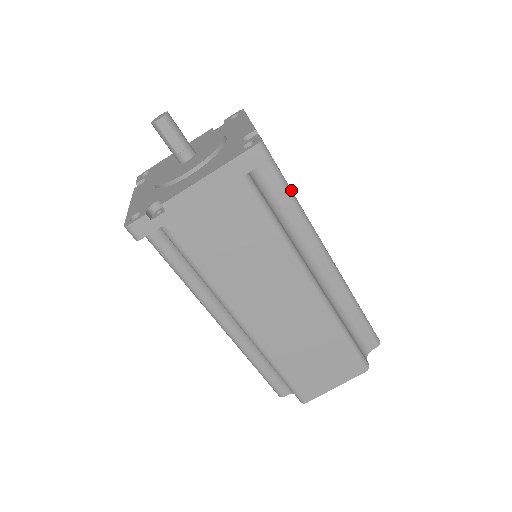
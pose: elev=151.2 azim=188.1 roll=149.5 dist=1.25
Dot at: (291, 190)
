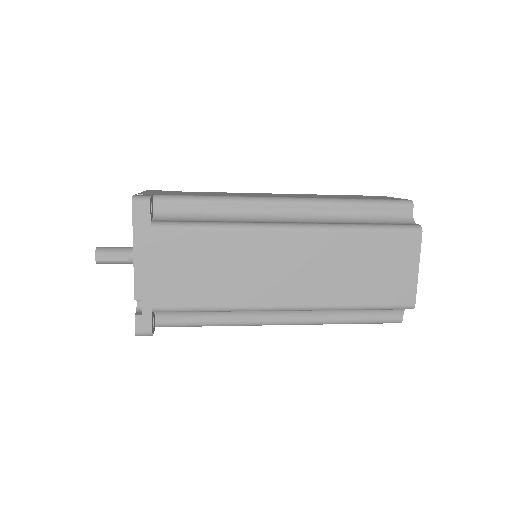
Dot at: (201, 196)
